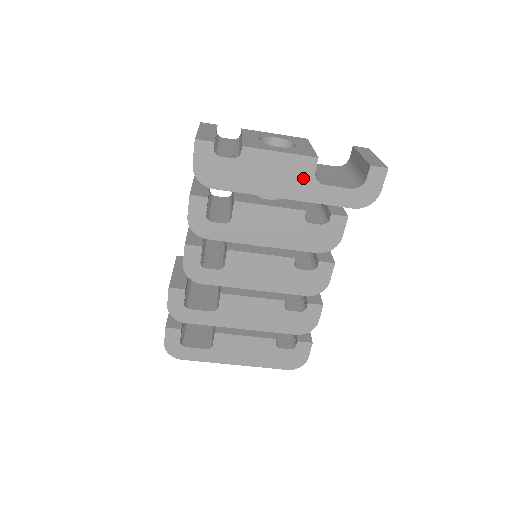
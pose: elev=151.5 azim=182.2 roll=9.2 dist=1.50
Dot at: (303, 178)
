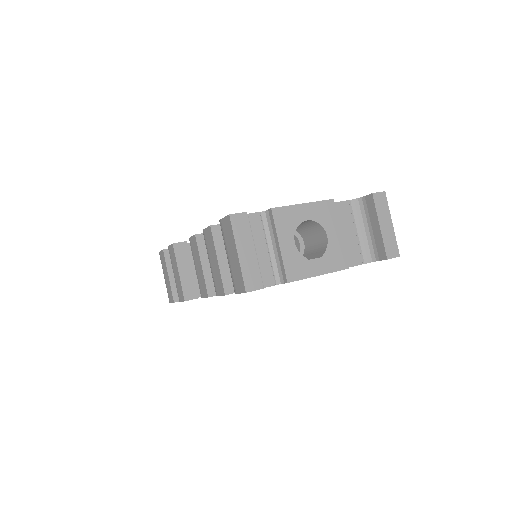
Dot at: occluded
